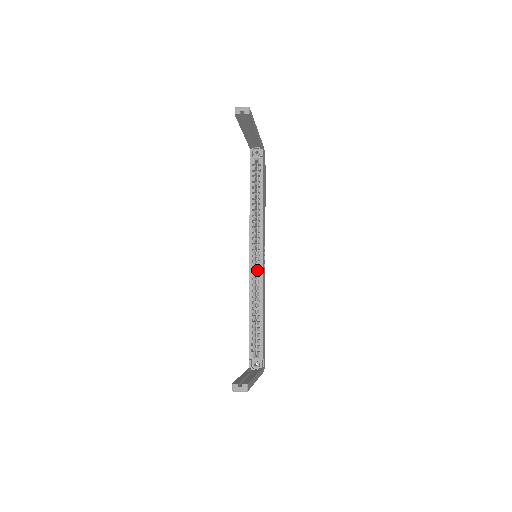
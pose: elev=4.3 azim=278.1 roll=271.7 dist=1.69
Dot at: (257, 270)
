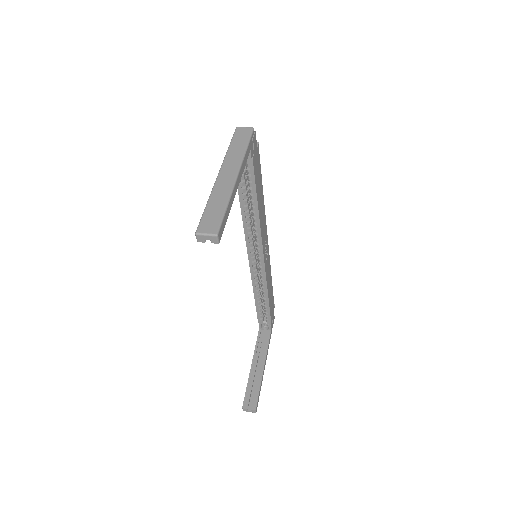
Dot at: occluded
